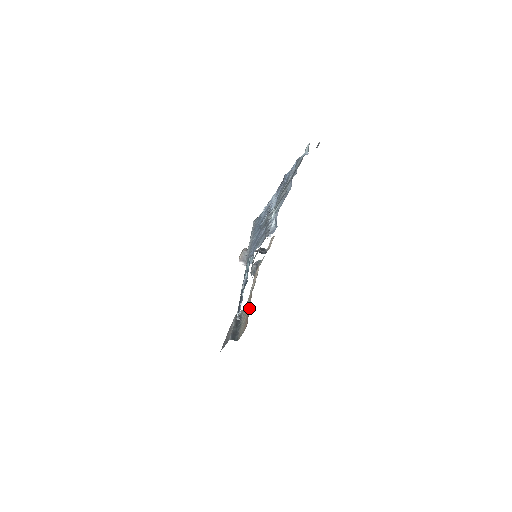
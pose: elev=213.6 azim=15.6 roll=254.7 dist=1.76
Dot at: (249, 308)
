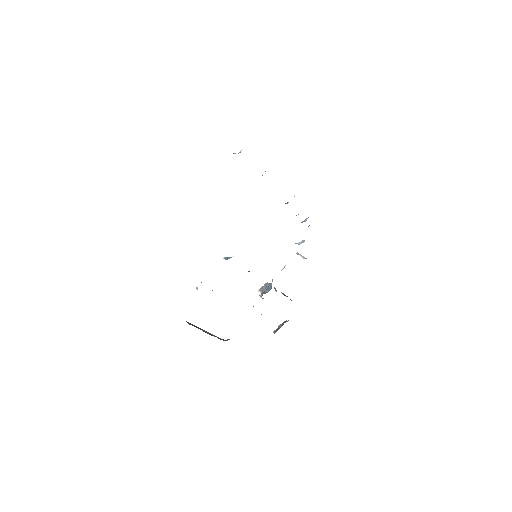
Dot at: occluded
